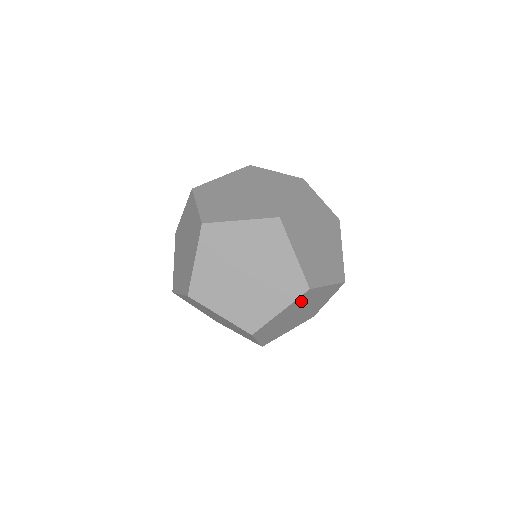
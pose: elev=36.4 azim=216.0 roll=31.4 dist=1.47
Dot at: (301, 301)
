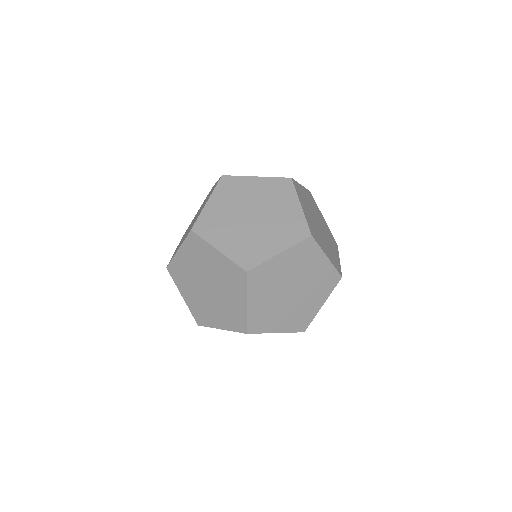
Dot at: (262, 283)
